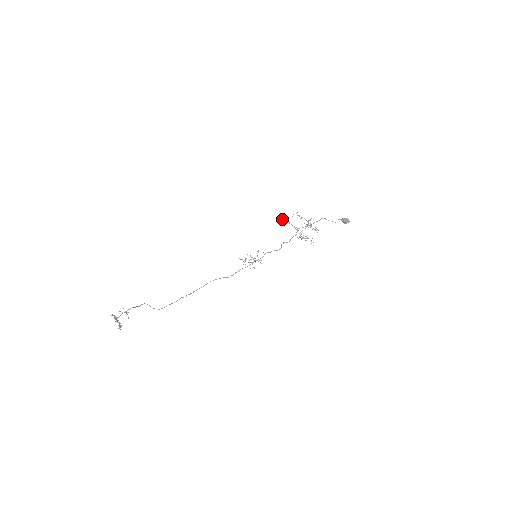
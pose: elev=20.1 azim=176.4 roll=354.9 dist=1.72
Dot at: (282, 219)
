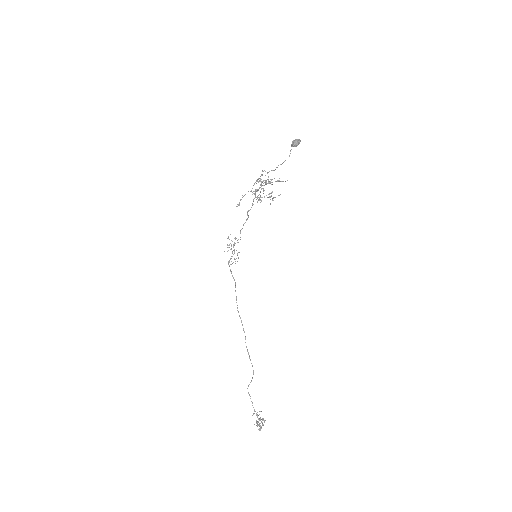
Dot at: occluded
